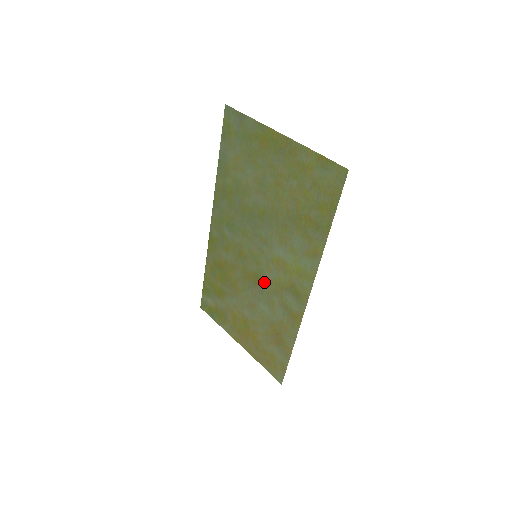
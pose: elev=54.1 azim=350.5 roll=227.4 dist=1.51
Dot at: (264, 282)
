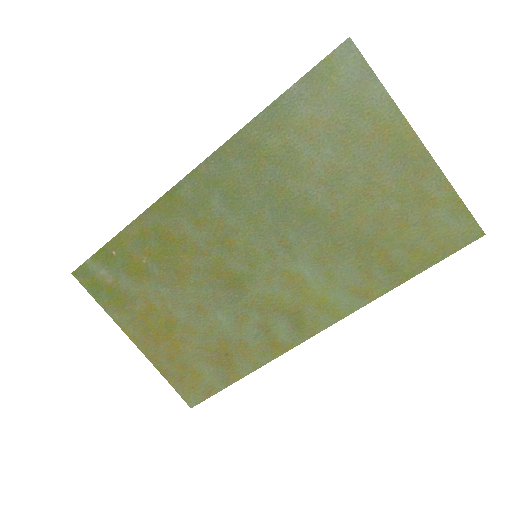
Dot at: (248, 291)
